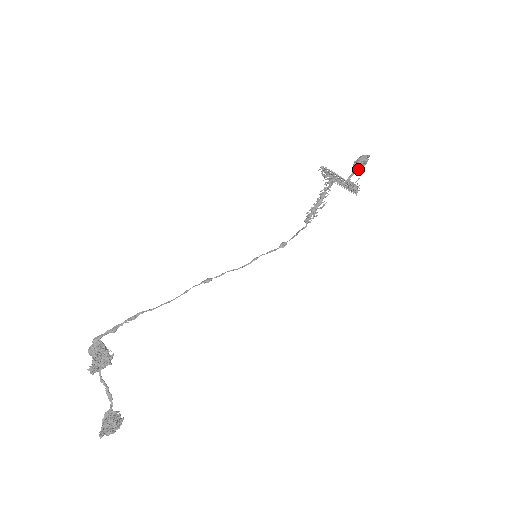
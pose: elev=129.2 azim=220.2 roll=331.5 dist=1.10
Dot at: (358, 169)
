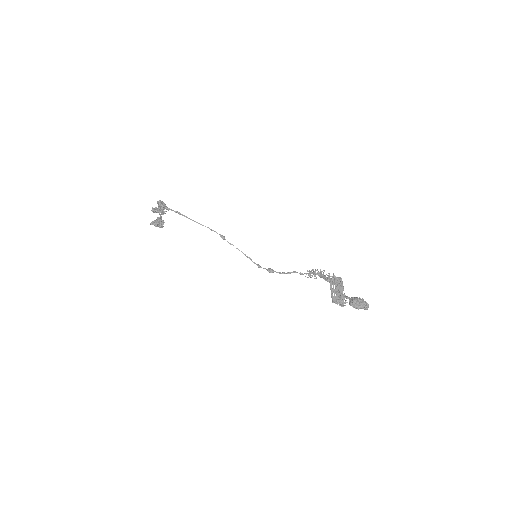
Dot at: (350, 304)
